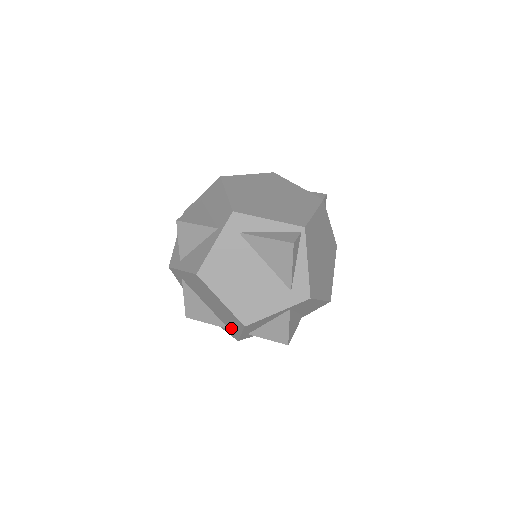
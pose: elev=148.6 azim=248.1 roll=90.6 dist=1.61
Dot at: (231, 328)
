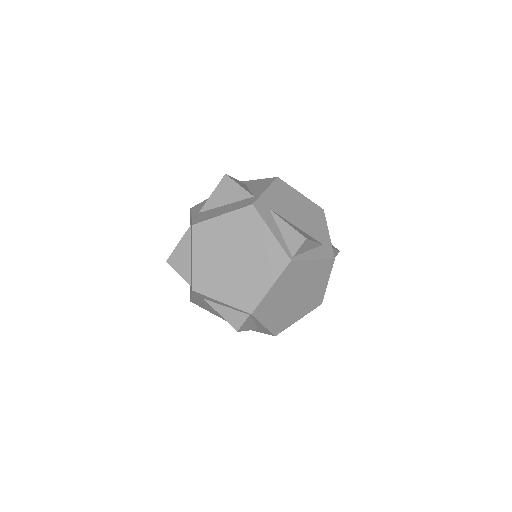
Dot at: occluded
